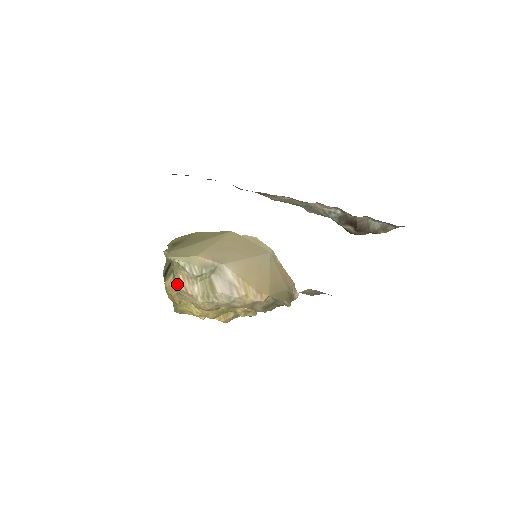
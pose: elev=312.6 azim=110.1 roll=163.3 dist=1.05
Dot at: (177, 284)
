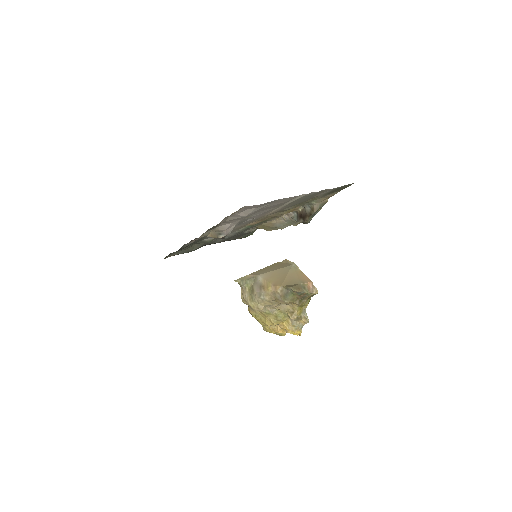
Dot at: (241, 297)
